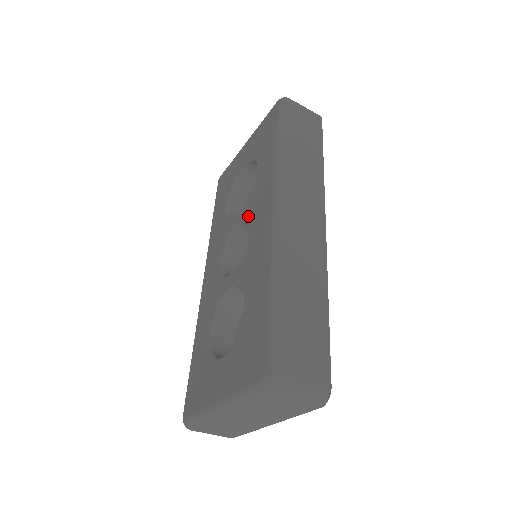
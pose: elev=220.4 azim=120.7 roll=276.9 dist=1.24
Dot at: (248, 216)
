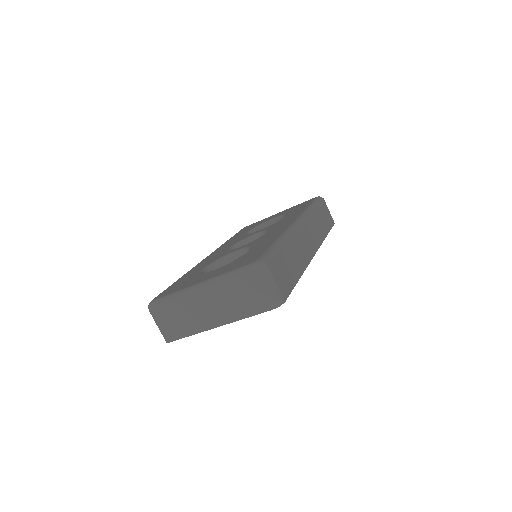
Dot at: (269, 228)
